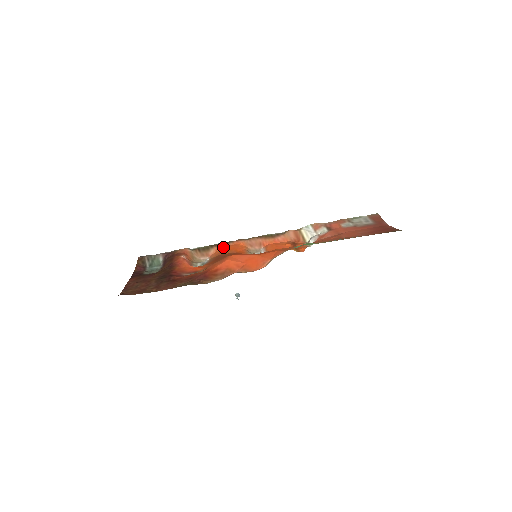
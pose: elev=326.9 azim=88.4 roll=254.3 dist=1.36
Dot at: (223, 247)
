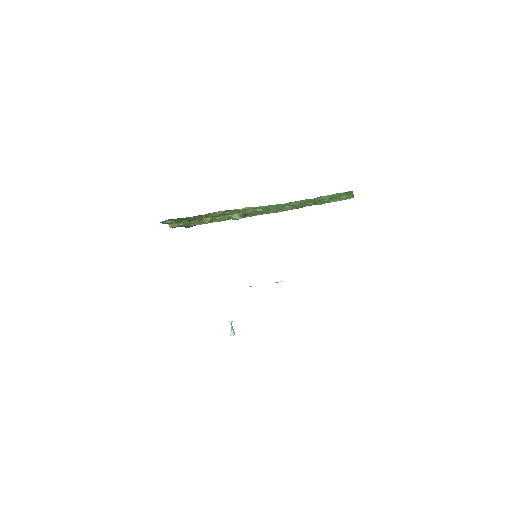
Dot at: occluded
